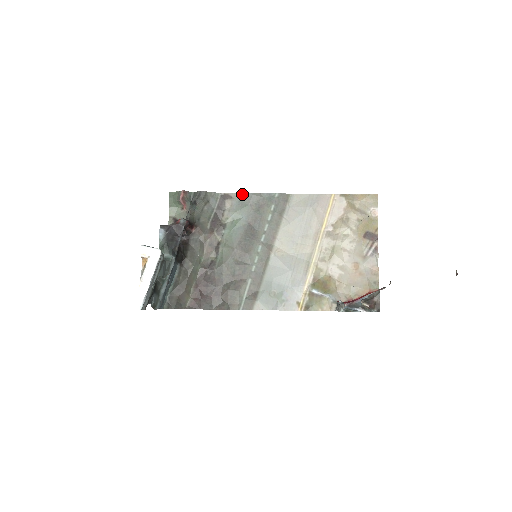
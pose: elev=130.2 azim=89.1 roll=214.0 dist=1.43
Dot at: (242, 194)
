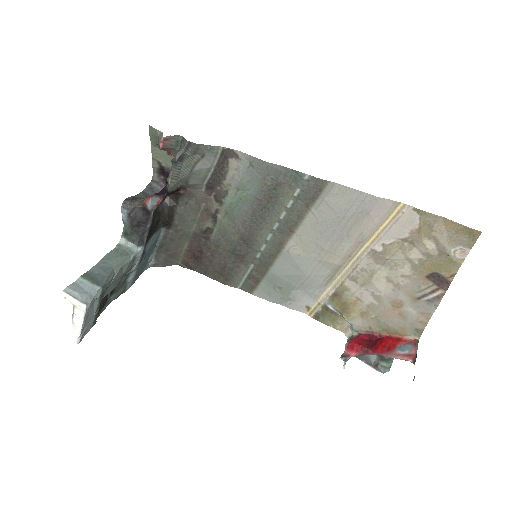
Dot at: (254, 158)
